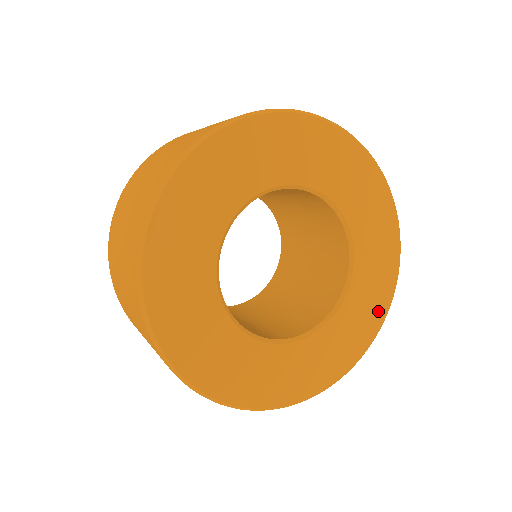
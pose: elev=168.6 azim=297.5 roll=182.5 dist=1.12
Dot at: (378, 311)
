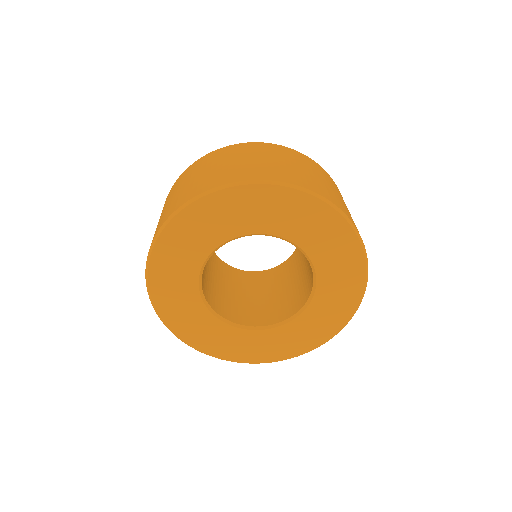
Dot at: (336, 322)
